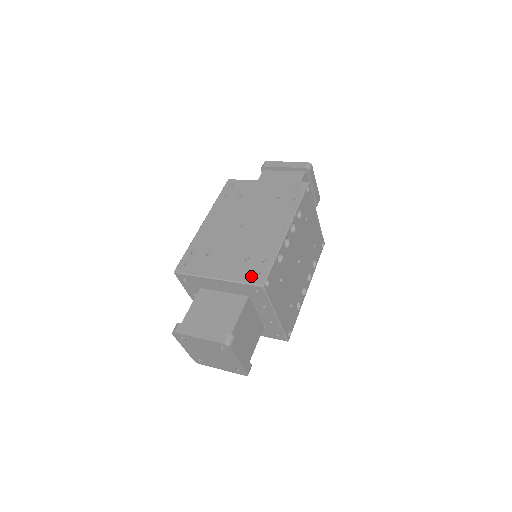
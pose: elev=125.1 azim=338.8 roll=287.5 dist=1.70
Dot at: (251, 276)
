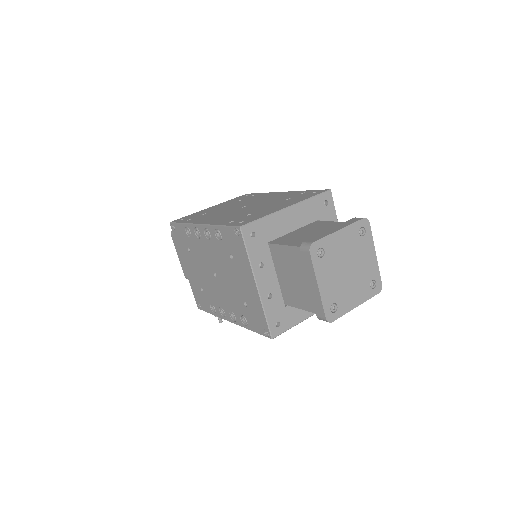
Dot at: (312, 194)
